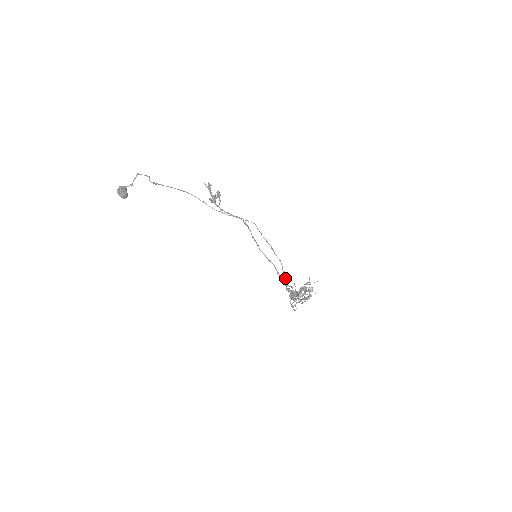
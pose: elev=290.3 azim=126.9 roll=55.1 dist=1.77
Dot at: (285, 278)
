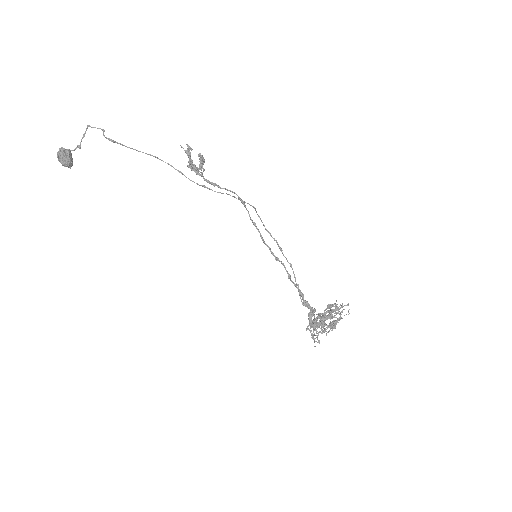
Dot at: occluded
